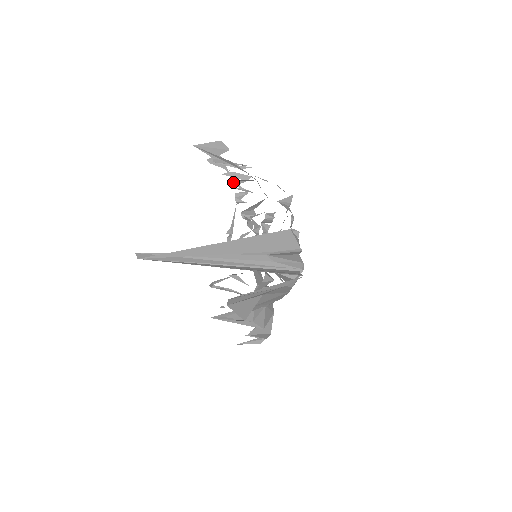
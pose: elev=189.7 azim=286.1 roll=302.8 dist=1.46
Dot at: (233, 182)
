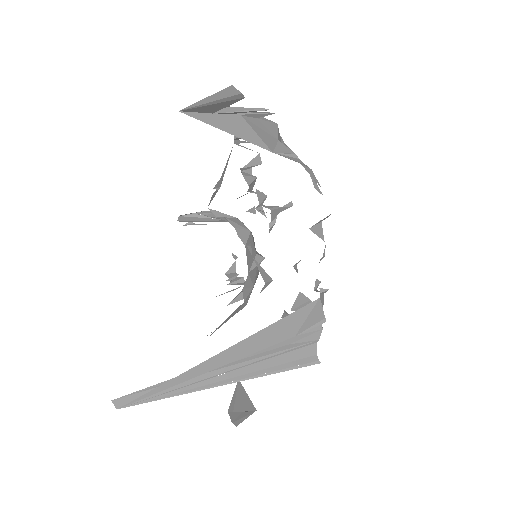
Dot at: occluded
